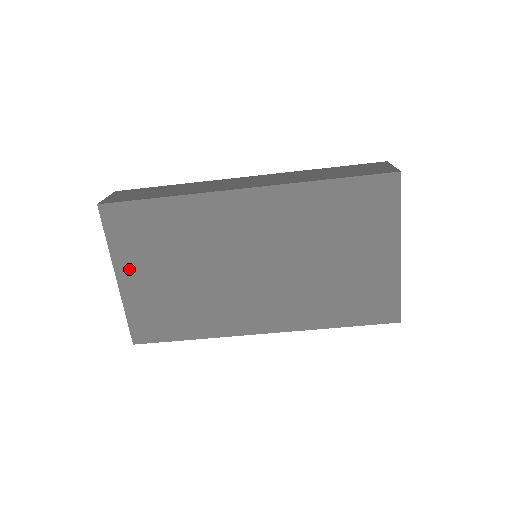
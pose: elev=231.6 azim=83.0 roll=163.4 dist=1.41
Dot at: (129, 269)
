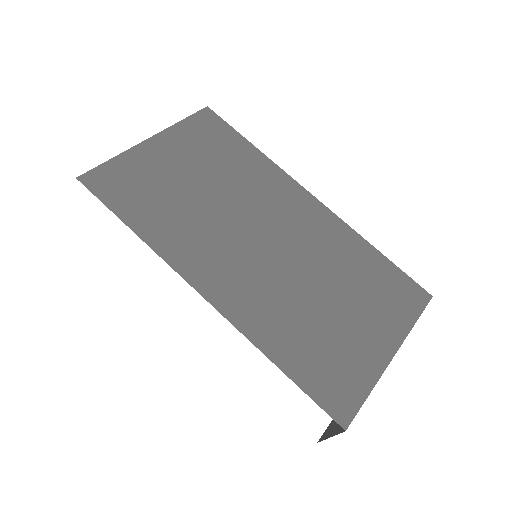
Dot at: (168, 144)
